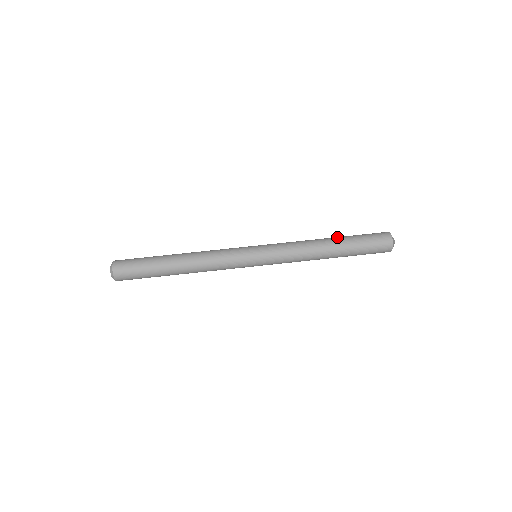
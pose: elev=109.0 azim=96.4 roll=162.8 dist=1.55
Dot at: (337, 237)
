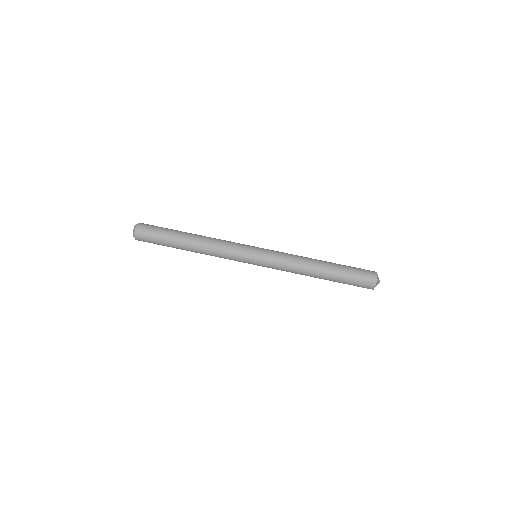
Dot at: (330, 262)
